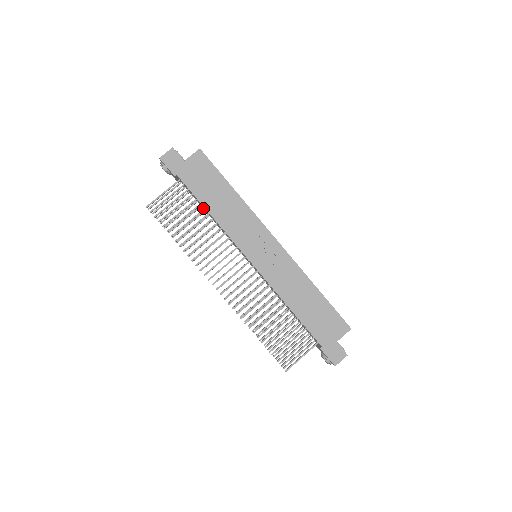
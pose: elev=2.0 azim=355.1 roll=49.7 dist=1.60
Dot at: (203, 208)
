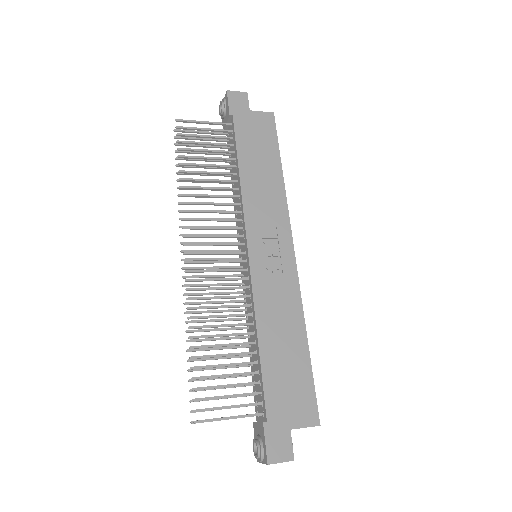
Dot at: (232, 172)
